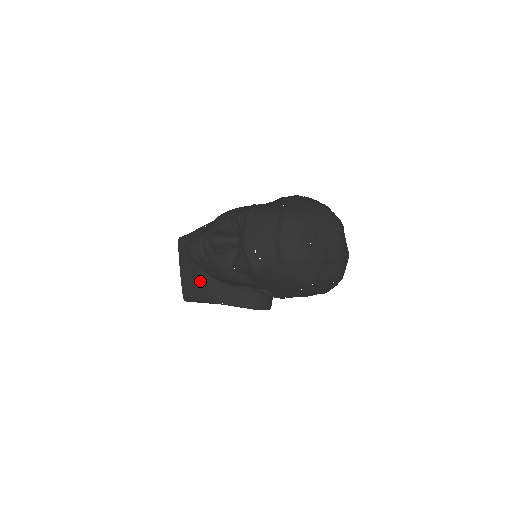
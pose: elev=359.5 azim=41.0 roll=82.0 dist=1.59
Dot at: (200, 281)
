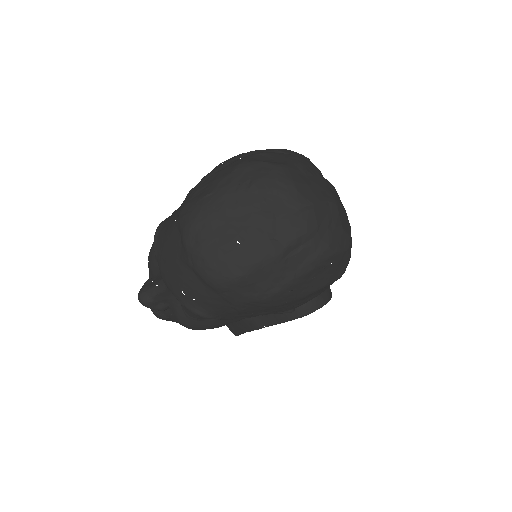
Dot at: occluded
